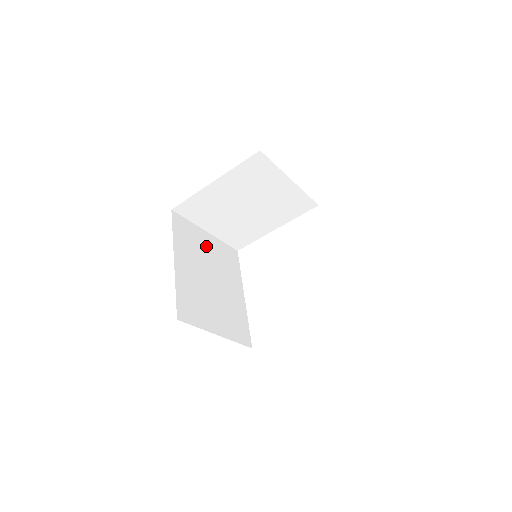
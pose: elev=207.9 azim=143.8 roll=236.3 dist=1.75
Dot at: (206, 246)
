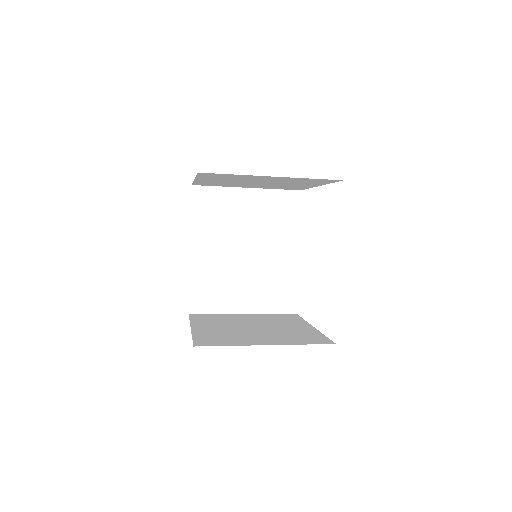
Dot at: (243, 210)
